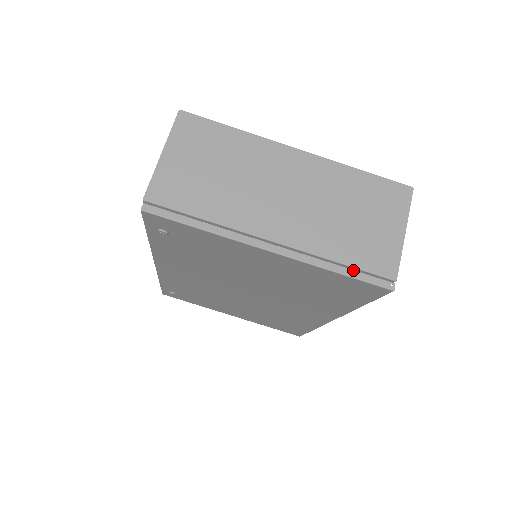
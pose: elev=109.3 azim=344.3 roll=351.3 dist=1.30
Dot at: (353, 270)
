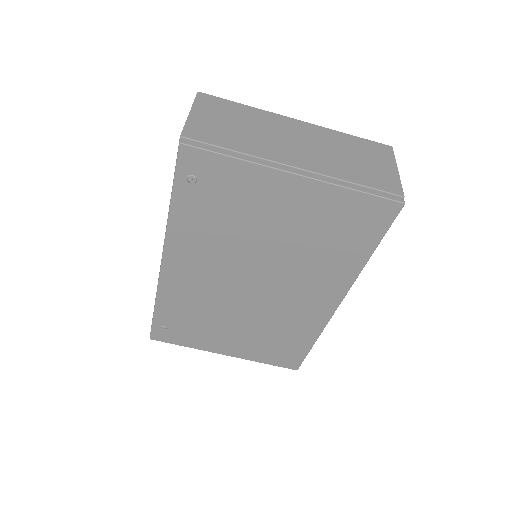
Dot at: (368, 189)
